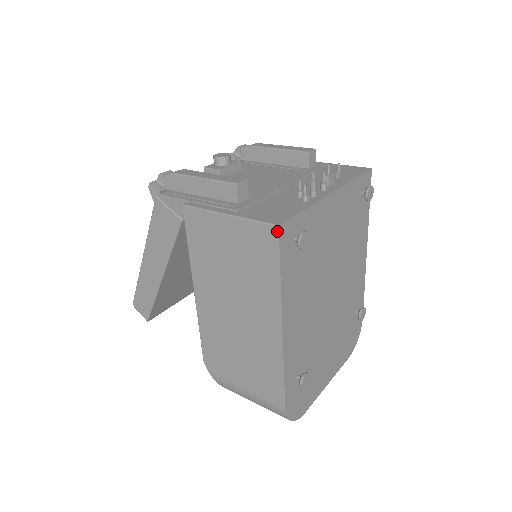
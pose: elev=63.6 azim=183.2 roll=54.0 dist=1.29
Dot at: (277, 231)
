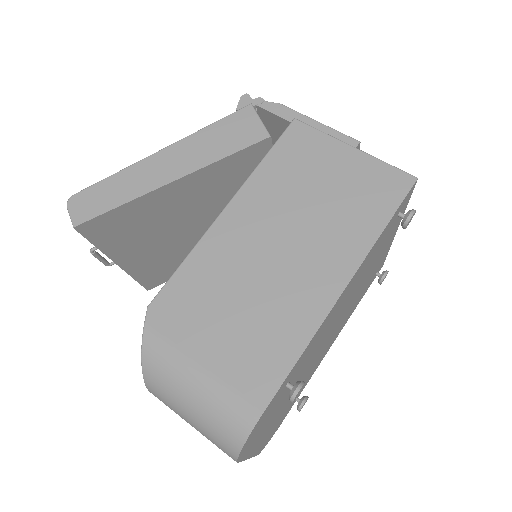
Dot at: (413, 181)
